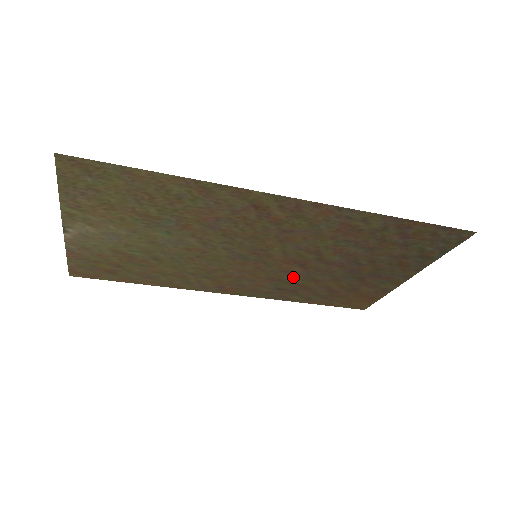
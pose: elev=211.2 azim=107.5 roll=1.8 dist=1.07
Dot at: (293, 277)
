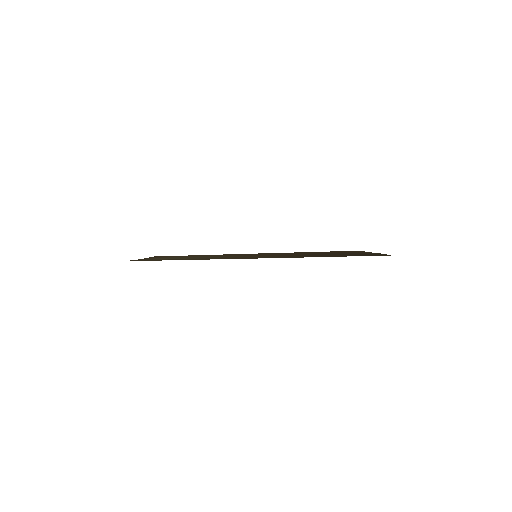
Dot at: occluded
